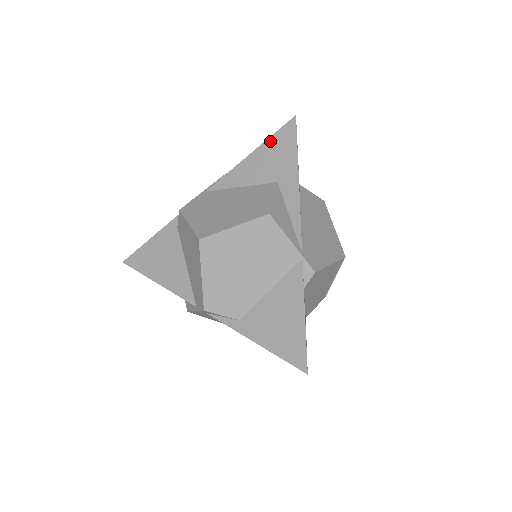
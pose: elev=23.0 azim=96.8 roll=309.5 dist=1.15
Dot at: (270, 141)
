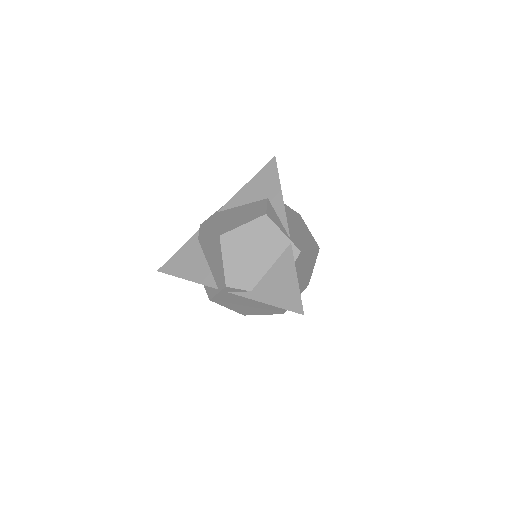
Dot at: (259, 174)
